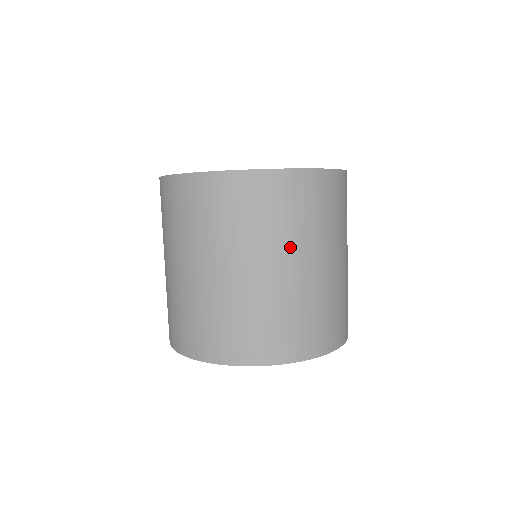
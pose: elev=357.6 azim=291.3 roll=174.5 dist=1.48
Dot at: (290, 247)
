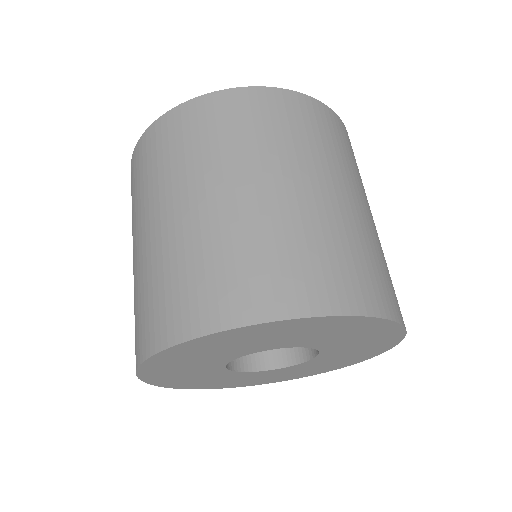
Dot at: (366, 196)
